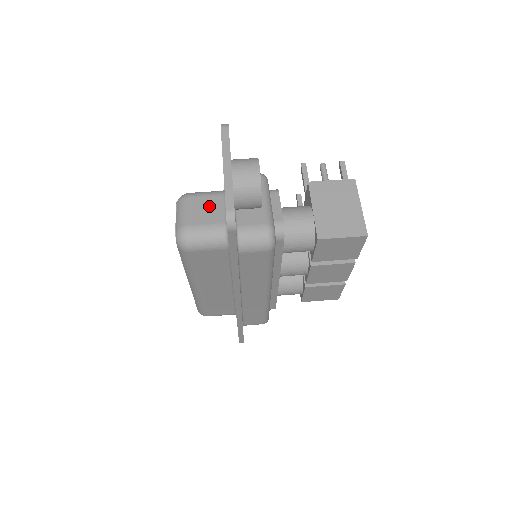
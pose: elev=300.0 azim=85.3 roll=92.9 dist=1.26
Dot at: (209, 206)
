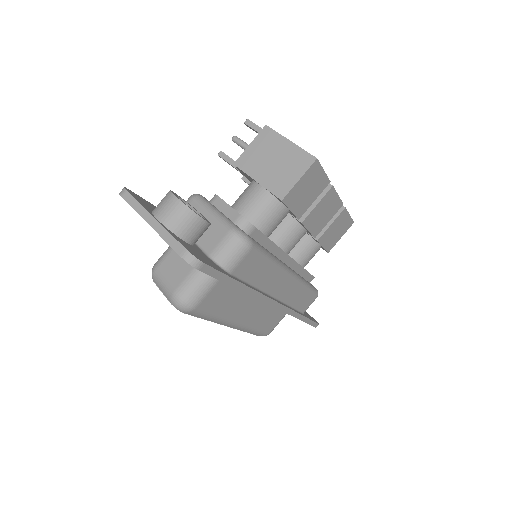
Dot at: (177, 260)
